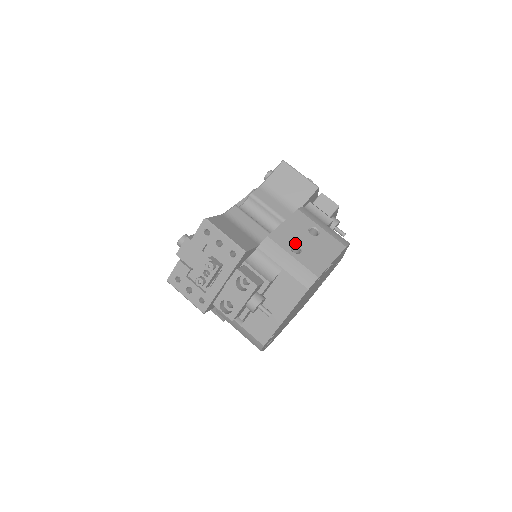
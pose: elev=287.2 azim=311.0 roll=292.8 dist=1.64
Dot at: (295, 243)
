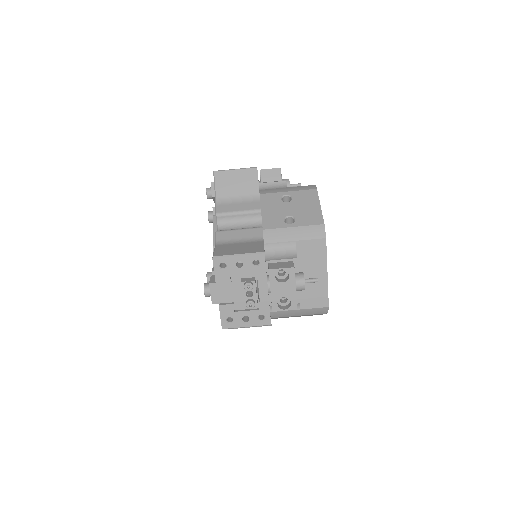
Dot at: (285, 217)
